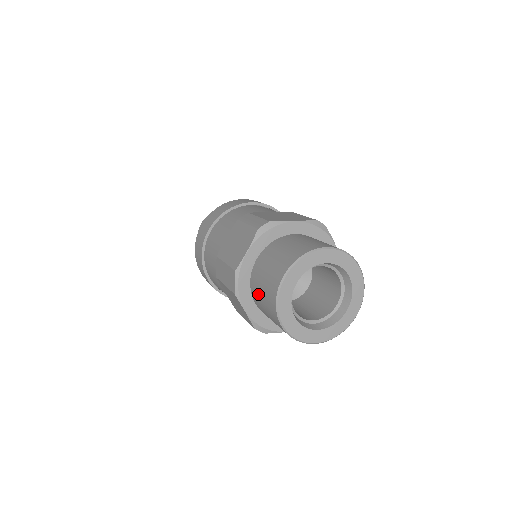
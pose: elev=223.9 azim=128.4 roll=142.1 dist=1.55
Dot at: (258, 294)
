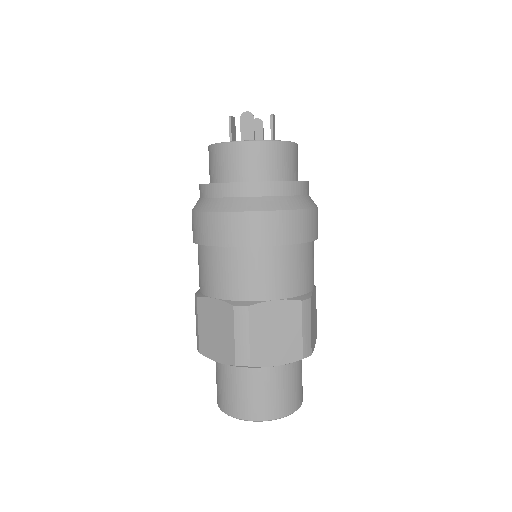
Dot at: occluded
